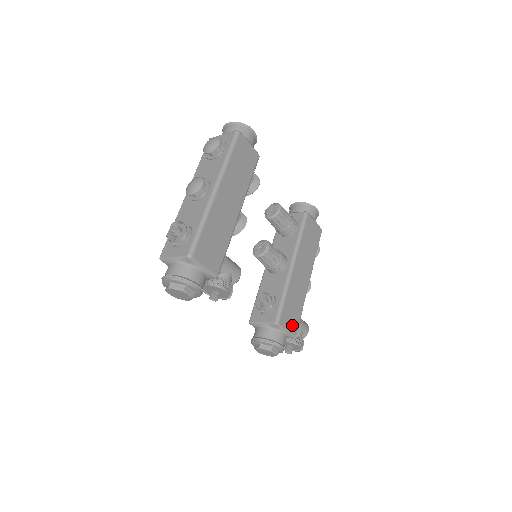
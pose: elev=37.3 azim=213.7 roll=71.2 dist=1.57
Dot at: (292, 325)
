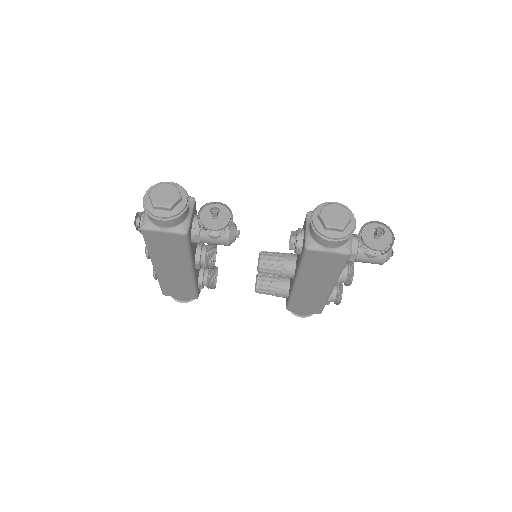
Dot at: occluded
